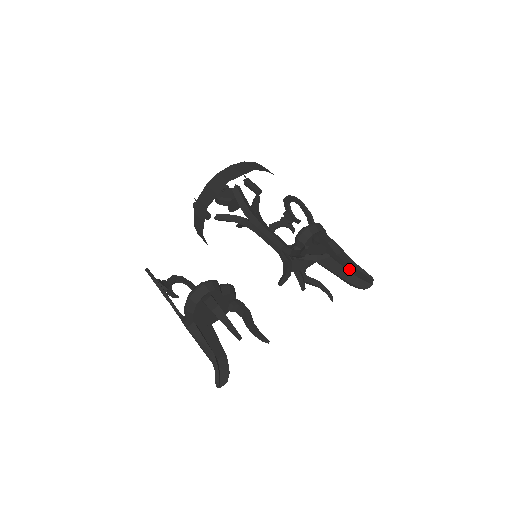
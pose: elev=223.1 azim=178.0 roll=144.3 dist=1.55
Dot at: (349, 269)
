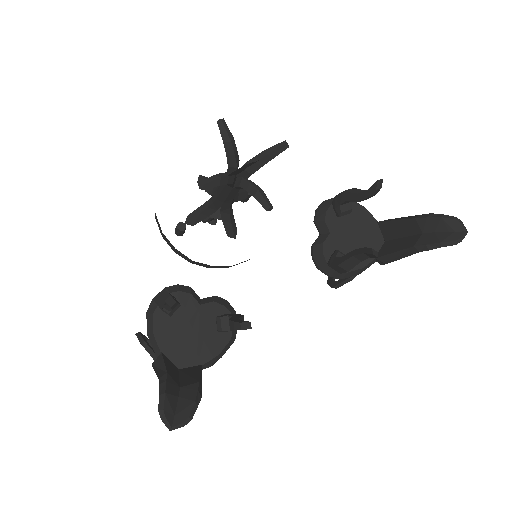
Dot at: (415, 230)
